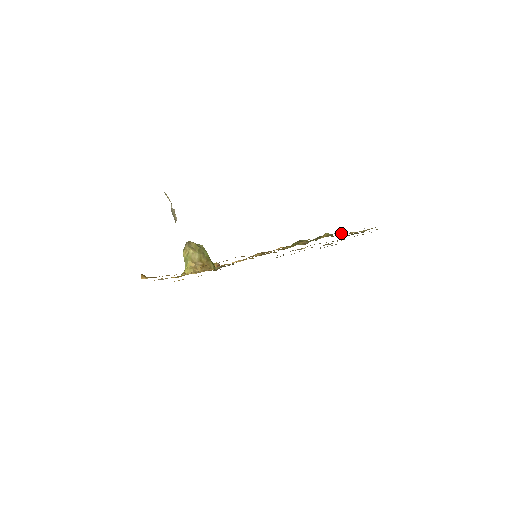
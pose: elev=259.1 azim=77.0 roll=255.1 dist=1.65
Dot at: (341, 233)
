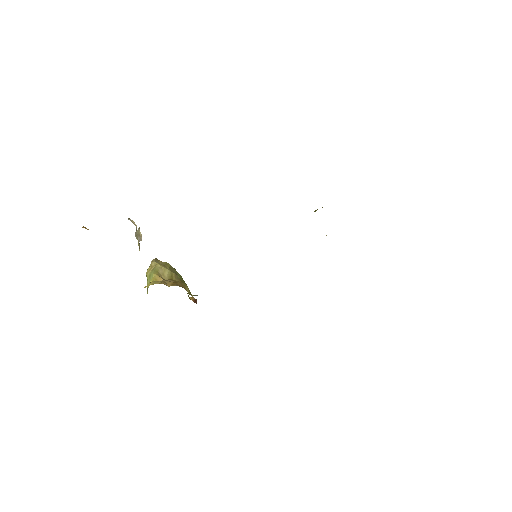
Dot at: occluded
